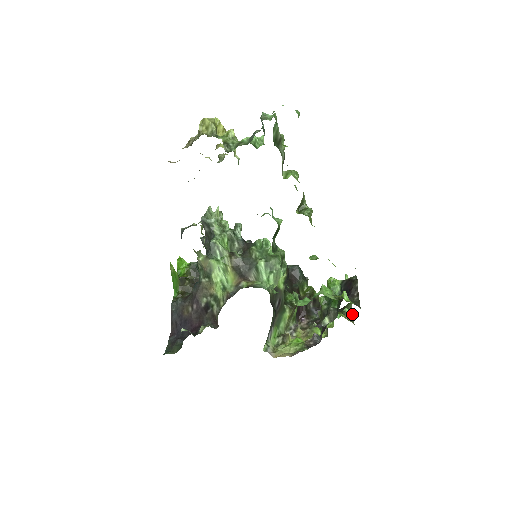
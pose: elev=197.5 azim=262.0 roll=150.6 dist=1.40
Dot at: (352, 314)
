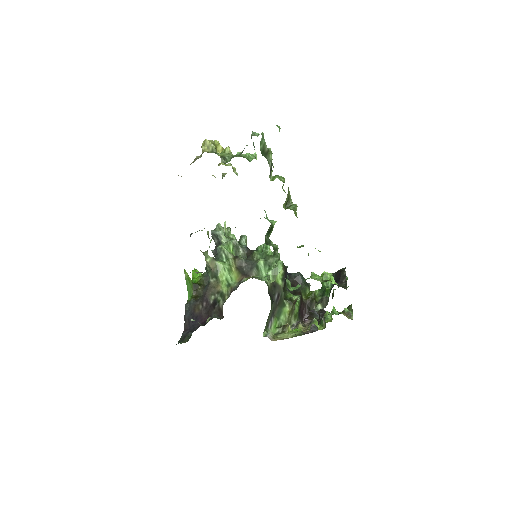
Dot at: (351, 313)
